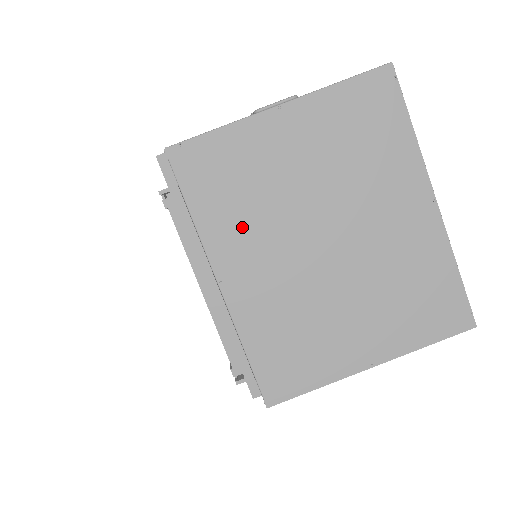
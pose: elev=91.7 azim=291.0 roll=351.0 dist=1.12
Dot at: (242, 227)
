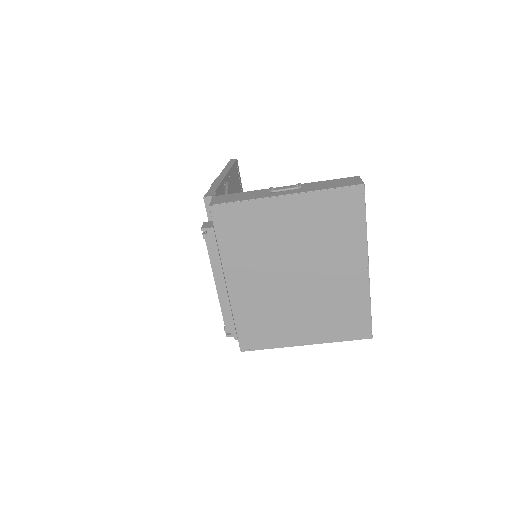
Dot at: (247, 258)
